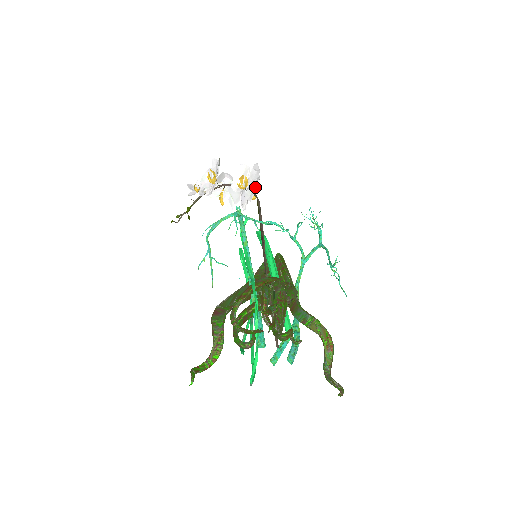
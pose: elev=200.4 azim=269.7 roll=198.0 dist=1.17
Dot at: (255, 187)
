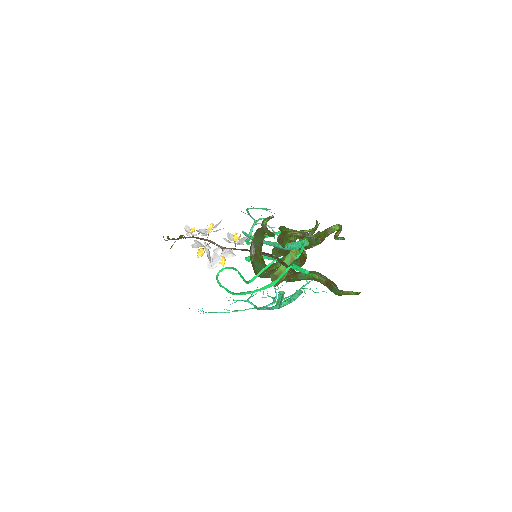
Dot at: (233, 253)
